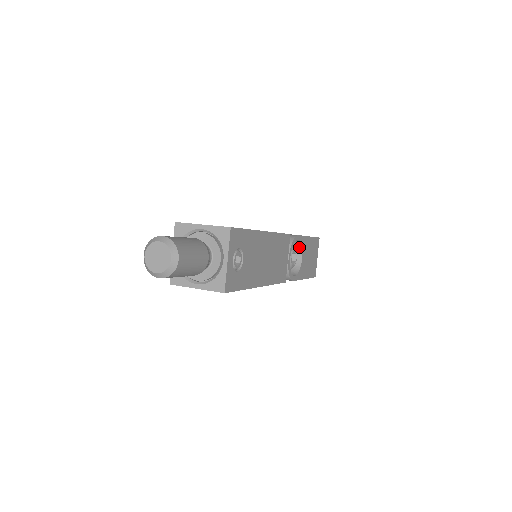
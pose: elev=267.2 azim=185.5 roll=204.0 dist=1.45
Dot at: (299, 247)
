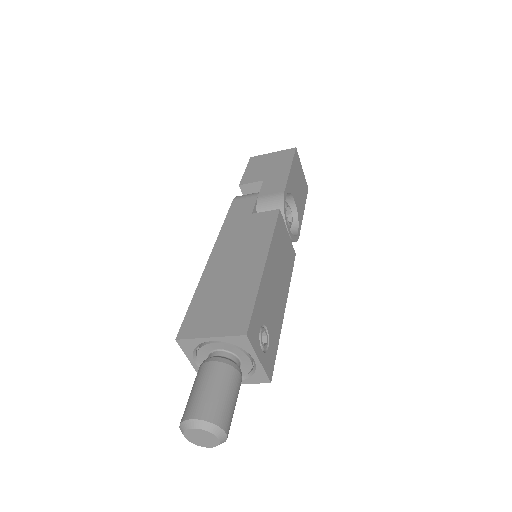
Dot at: (287, 194)
